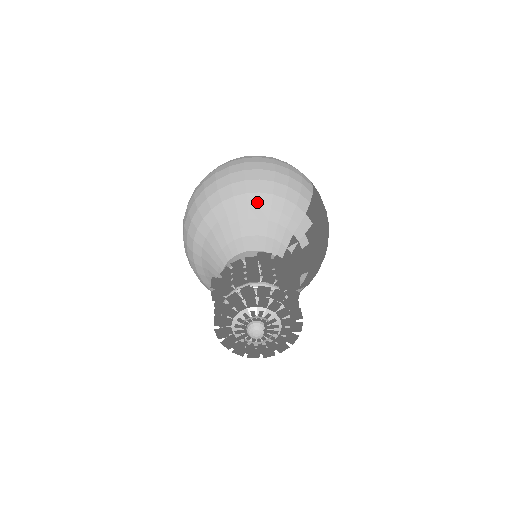
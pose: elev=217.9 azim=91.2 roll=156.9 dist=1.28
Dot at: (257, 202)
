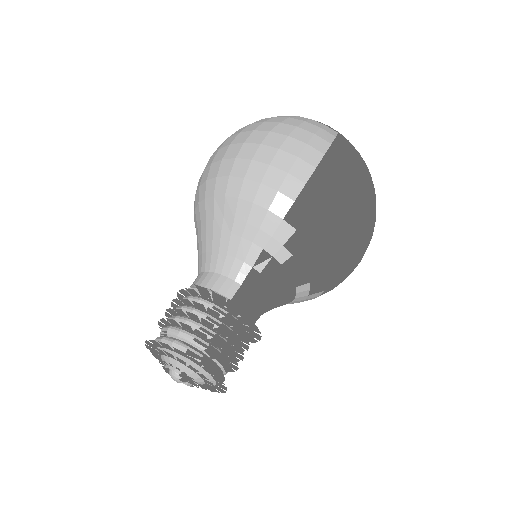
Dot at: (222, 209)
